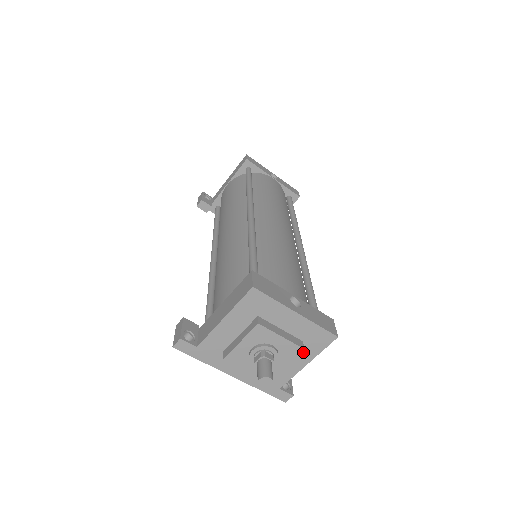
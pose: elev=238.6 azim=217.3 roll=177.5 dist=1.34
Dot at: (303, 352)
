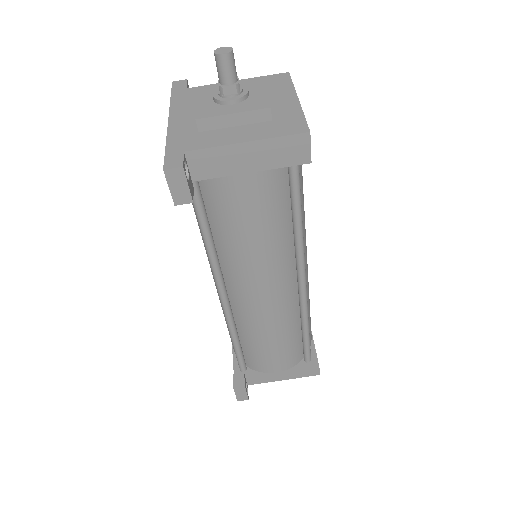
Dot at: (259, 130)
